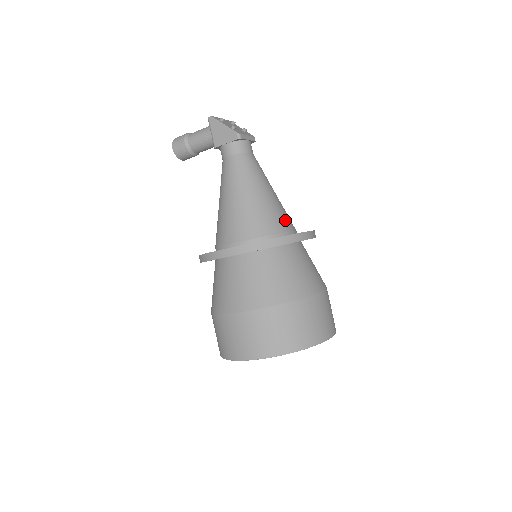
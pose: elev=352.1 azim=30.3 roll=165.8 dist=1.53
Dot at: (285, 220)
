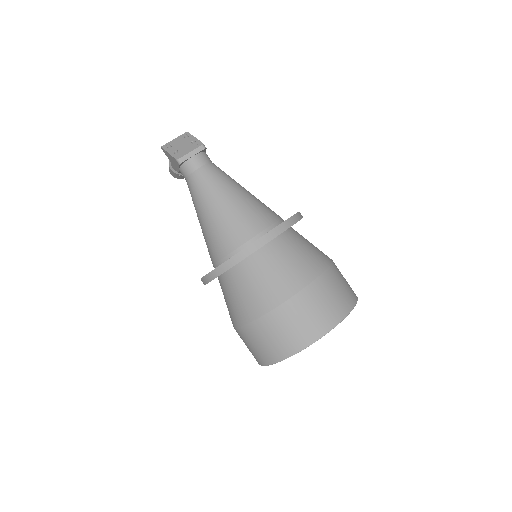
Dot at: (246, 227)
